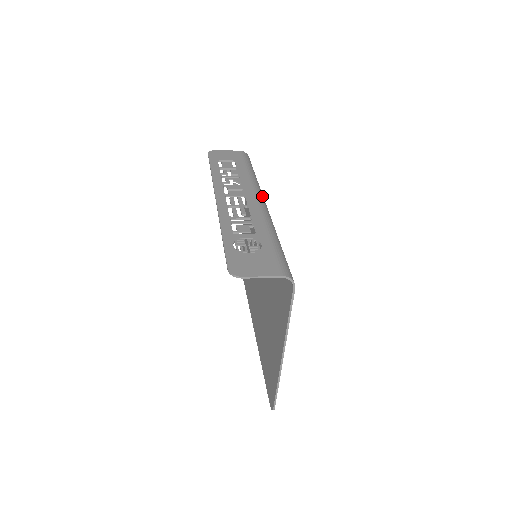
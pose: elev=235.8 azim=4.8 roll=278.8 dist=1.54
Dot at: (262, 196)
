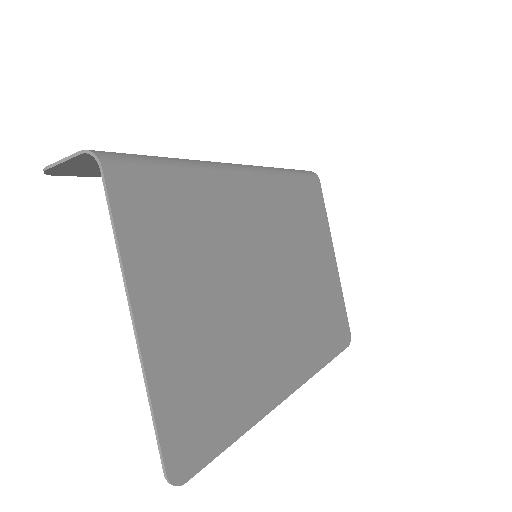
Dot at: (251, 167)
